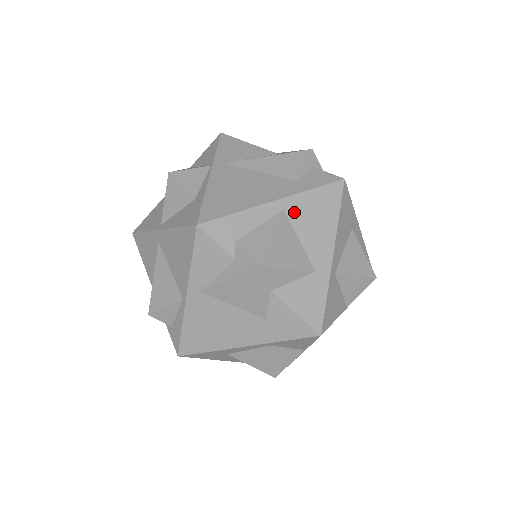
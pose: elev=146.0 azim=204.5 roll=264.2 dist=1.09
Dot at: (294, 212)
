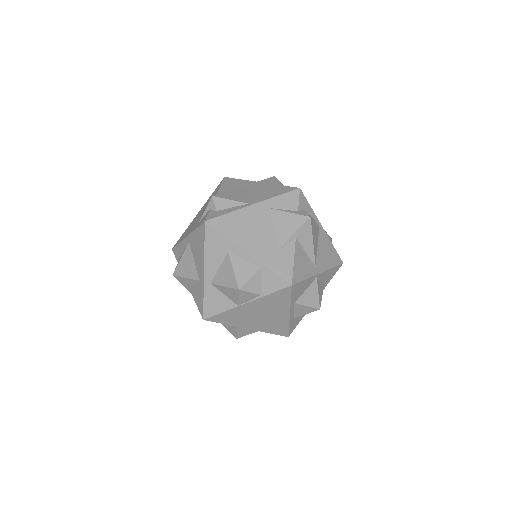
Dot at: (192, 243)
